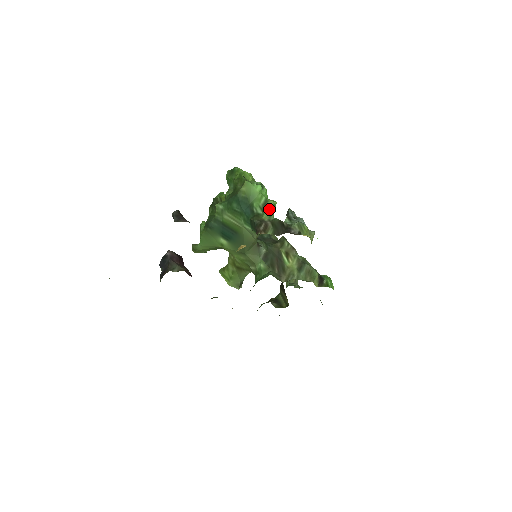
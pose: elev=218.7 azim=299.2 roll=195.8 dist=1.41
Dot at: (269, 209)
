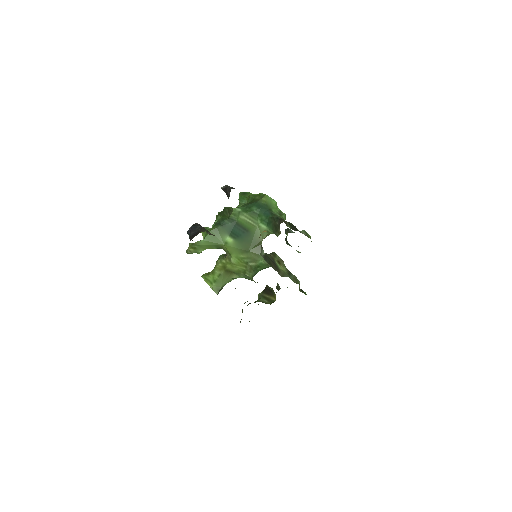
Dot at: (283, 216)
